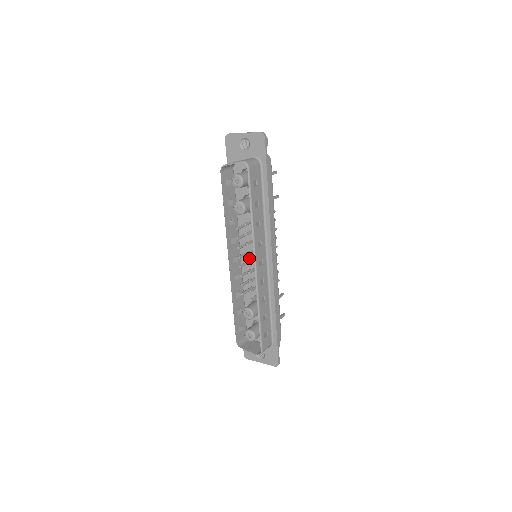
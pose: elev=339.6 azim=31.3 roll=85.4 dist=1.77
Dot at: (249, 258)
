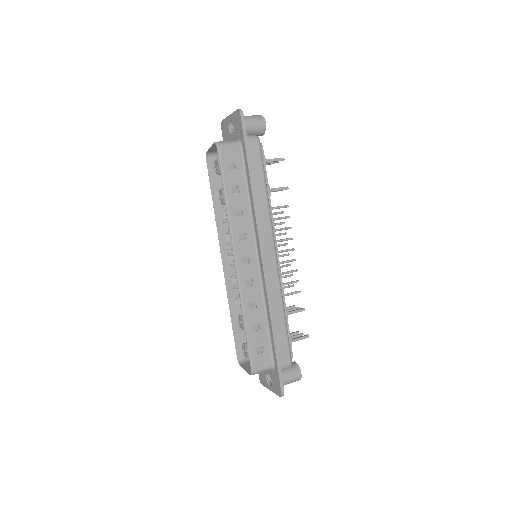
Dot at: occluded
